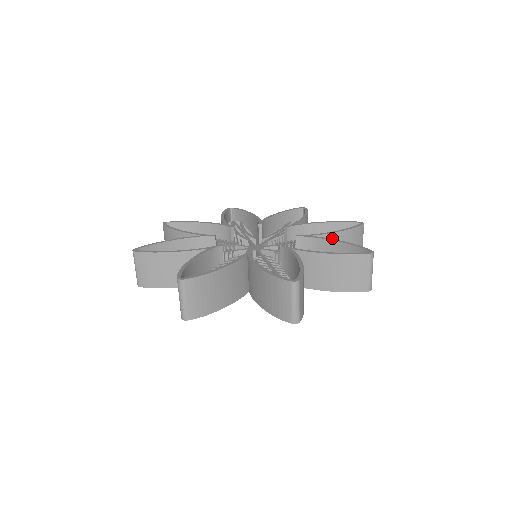
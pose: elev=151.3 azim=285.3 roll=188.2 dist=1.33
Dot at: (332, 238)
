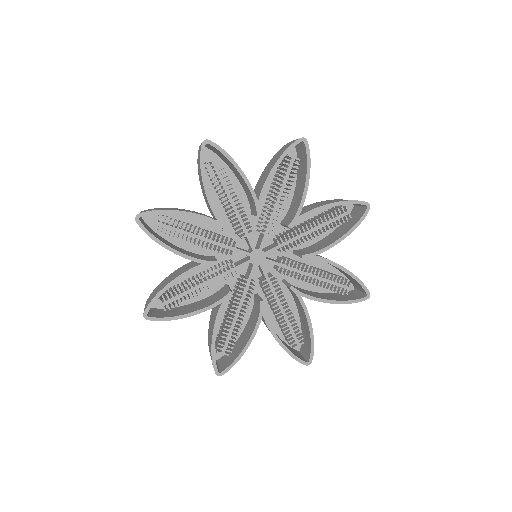
Dot at: (335, 243)
